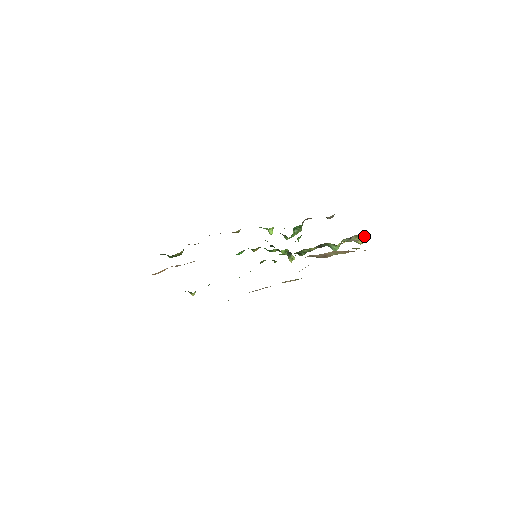
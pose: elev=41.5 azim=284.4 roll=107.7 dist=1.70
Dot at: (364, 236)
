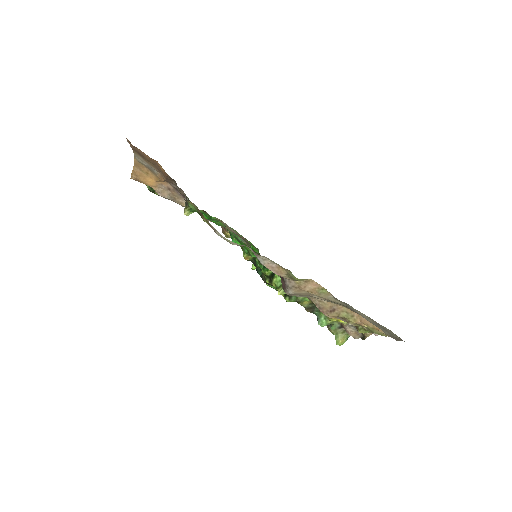
Dot at: (347, 339)
